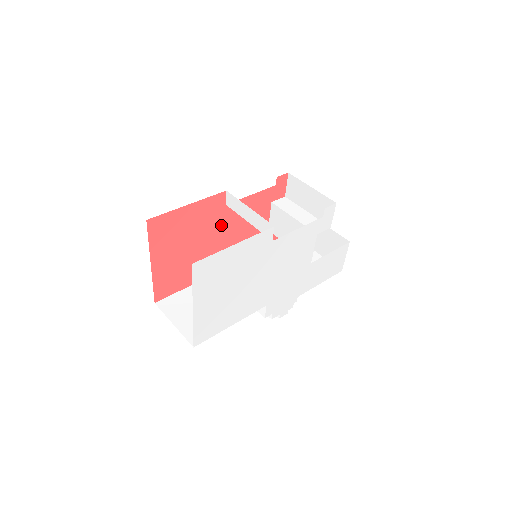
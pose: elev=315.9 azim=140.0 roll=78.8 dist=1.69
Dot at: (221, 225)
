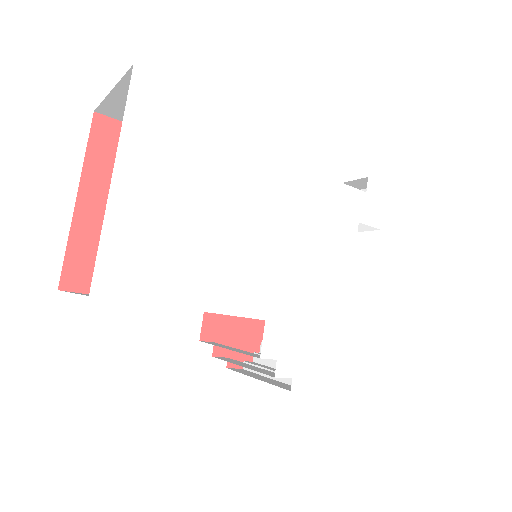
Dot at: occluded
